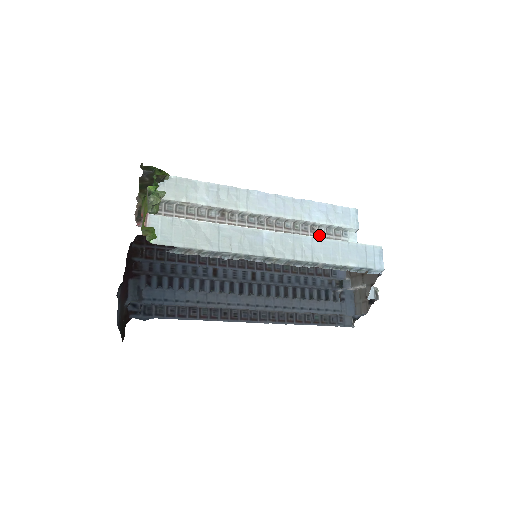
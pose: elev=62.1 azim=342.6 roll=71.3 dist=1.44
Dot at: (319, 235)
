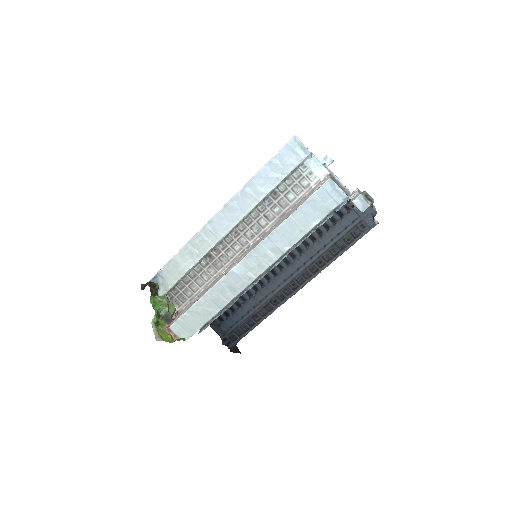
Dot at: (284, 194)
